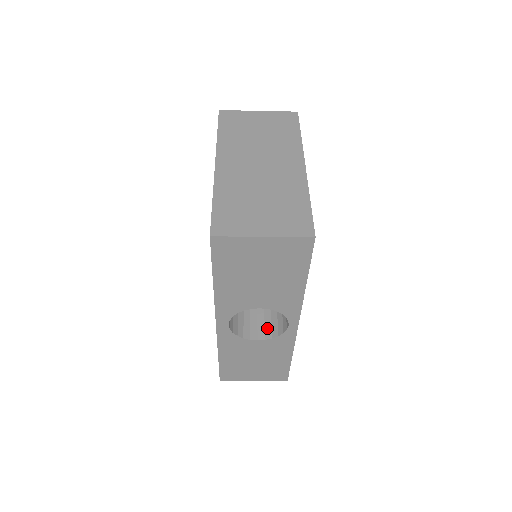
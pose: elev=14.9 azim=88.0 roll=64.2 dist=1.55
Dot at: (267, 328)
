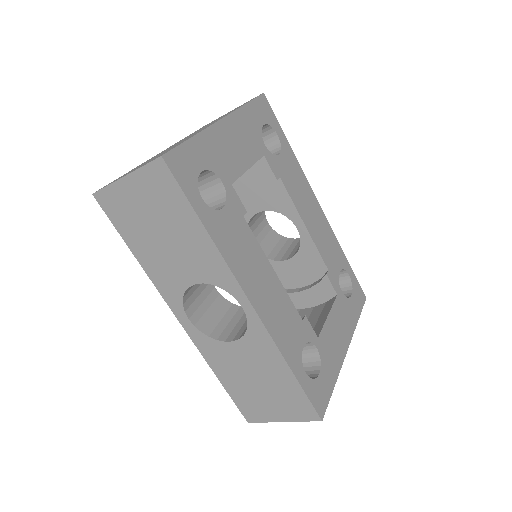
Dot at: occluded
